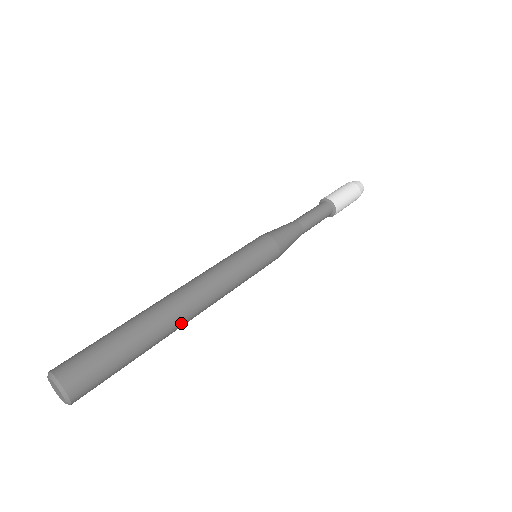
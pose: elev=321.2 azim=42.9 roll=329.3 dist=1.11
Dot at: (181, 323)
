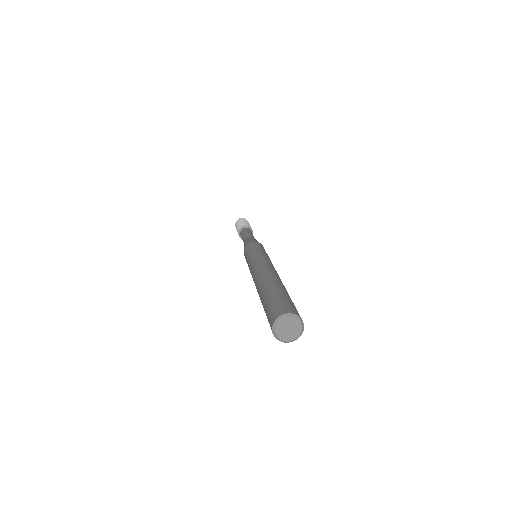
Dot at: (279, 278)
